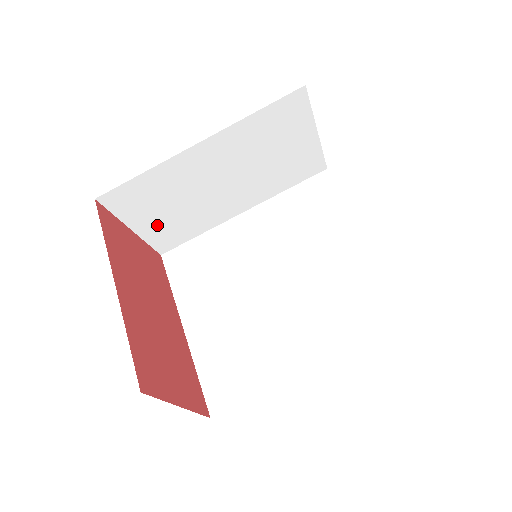
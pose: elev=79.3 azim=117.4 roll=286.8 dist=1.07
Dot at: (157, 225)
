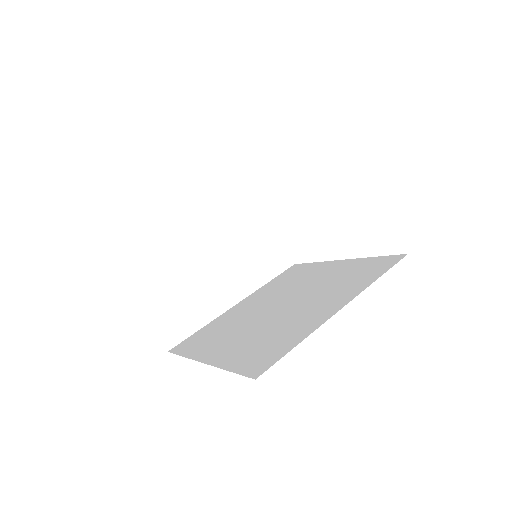
Dot at: (164, 303)
